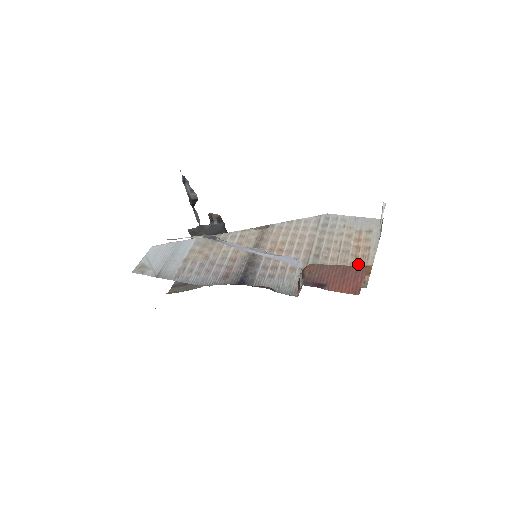
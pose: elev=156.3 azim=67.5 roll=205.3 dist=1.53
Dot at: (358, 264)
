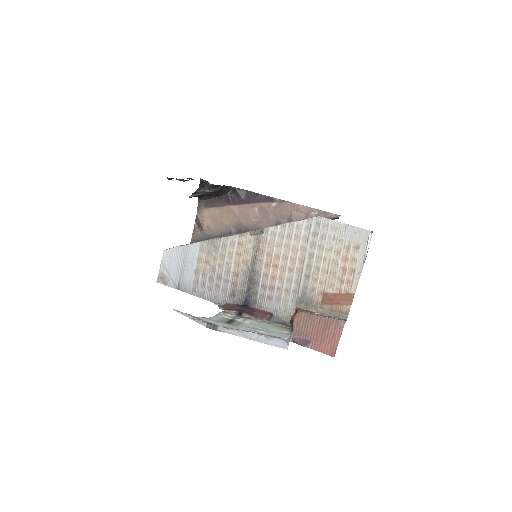
Dot at: (342, 291)
